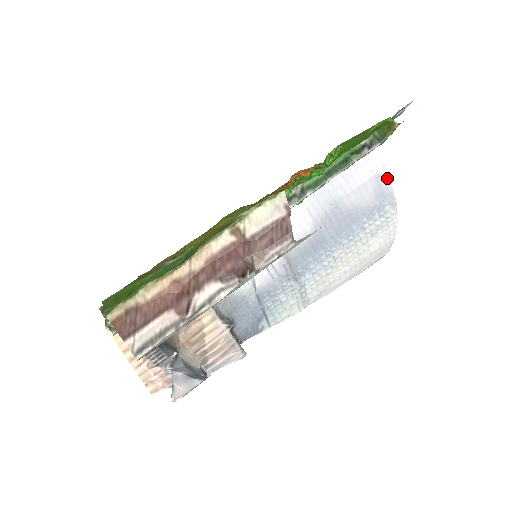
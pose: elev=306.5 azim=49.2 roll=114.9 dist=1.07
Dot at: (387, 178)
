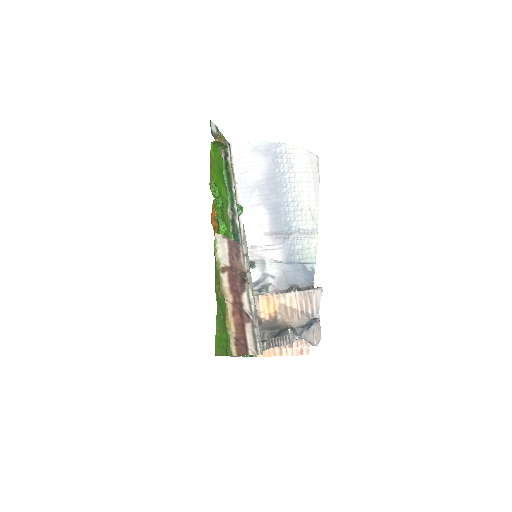
Dot at: (258, 143)
